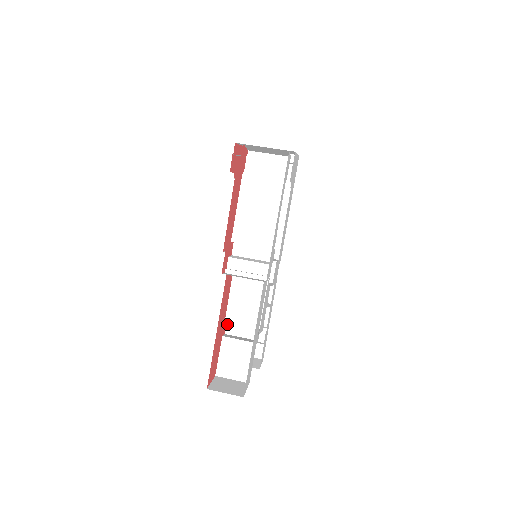
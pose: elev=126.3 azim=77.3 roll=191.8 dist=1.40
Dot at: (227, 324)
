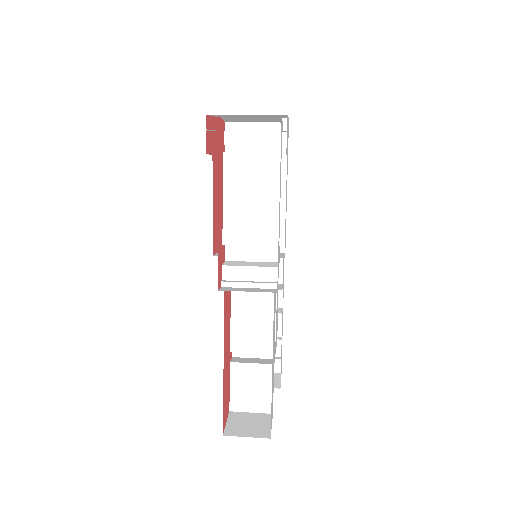
Dot at: (234, 347)
